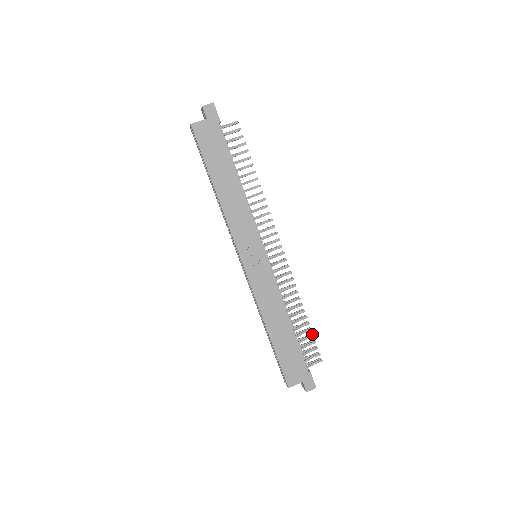
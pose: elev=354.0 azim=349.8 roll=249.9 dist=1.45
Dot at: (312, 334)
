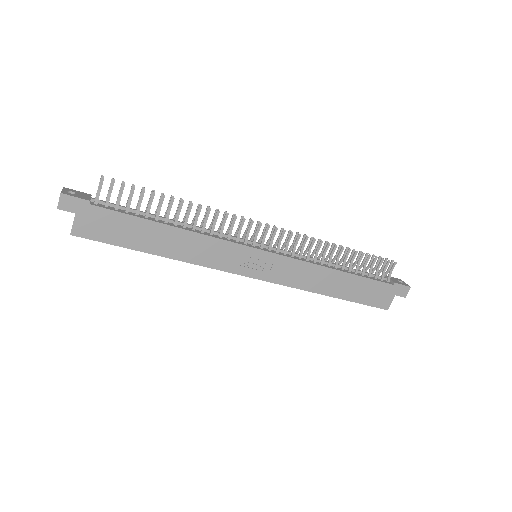
Dot at: (367, 253)
